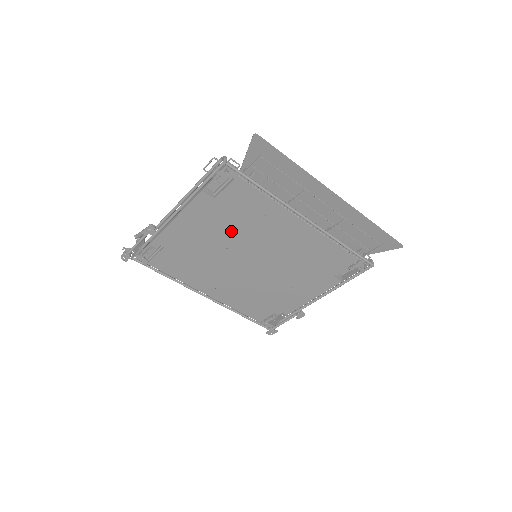
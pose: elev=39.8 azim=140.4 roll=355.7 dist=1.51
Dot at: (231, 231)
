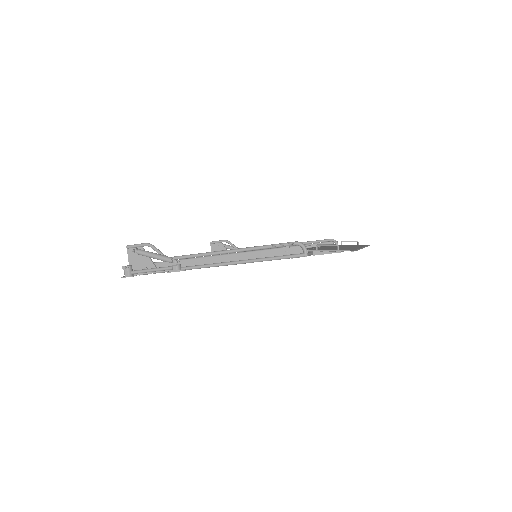
Dot at: occluded
